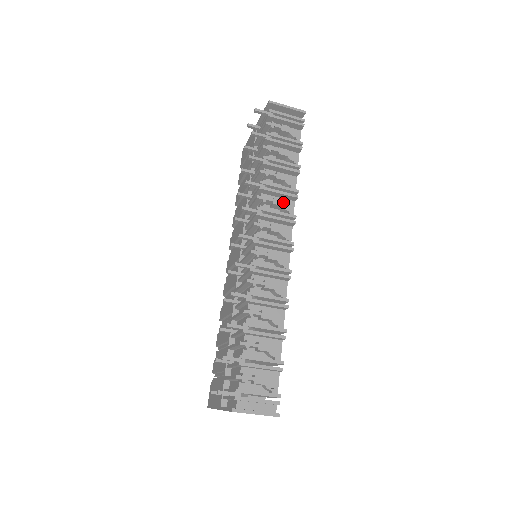
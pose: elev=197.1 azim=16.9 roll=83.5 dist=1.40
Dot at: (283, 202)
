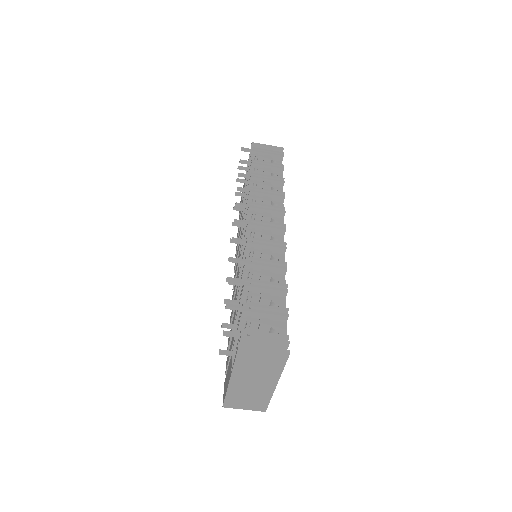
Dot at: occluded
